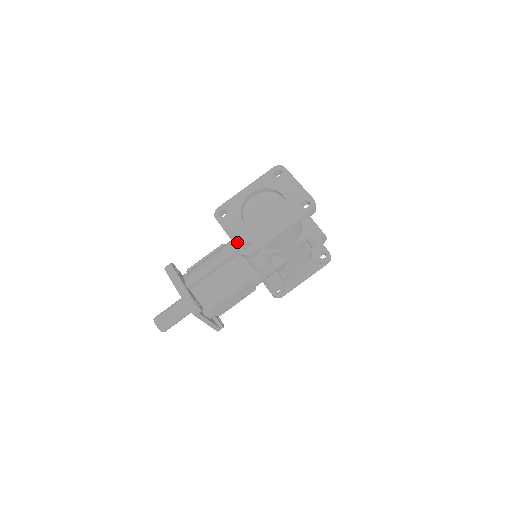
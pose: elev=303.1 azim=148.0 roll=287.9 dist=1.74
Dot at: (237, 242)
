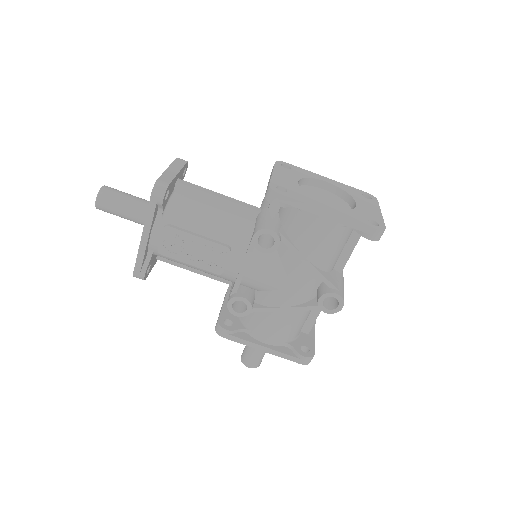
Dot at: (275, 180)
